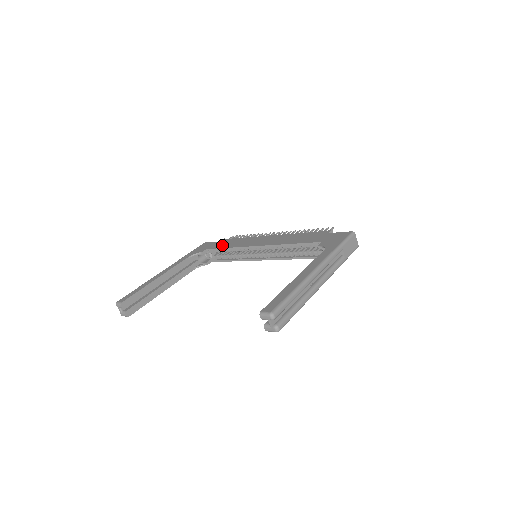
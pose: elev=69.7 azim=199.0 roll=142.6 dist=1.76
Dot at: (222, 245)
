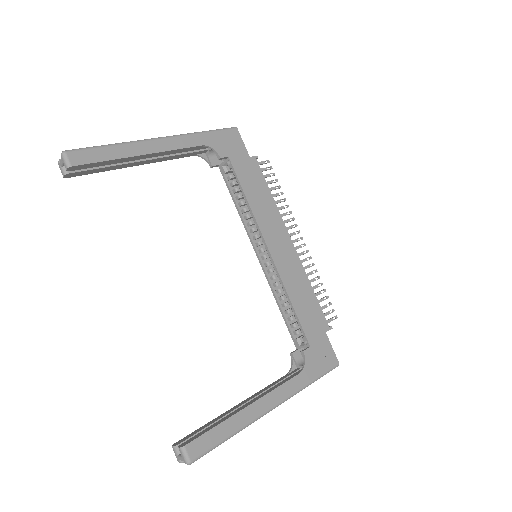
Dot at: (246, 178)
